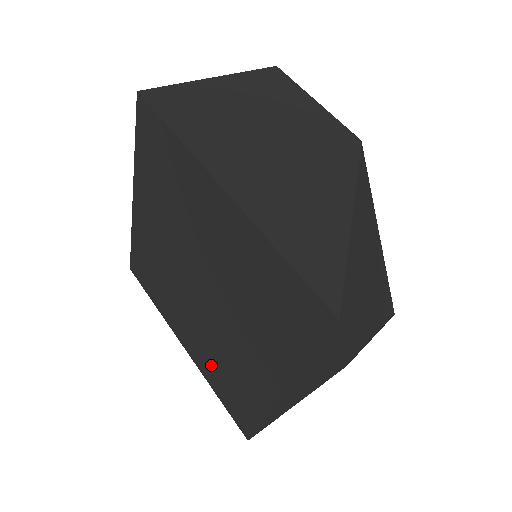
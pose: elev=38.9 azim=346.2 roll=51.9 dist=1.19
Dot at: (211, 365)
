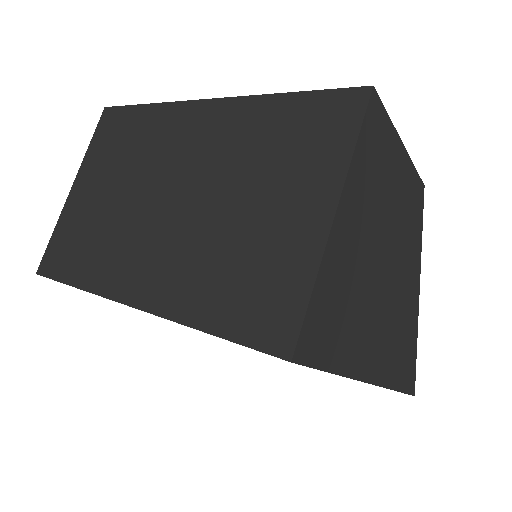
Dot at: occluded
